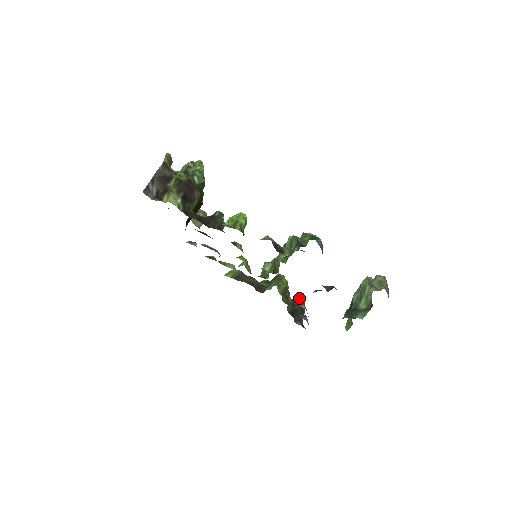
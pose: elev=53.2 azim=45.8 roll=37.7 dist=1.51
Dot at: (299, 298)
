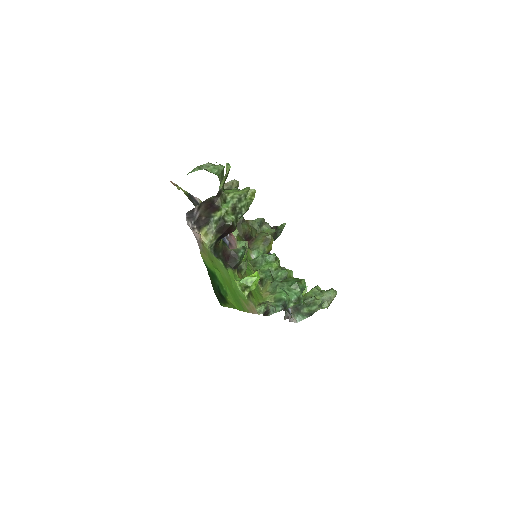
Dot at: (279, 230)
